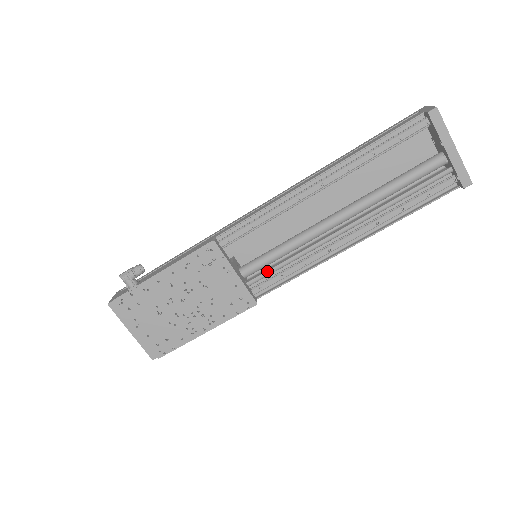
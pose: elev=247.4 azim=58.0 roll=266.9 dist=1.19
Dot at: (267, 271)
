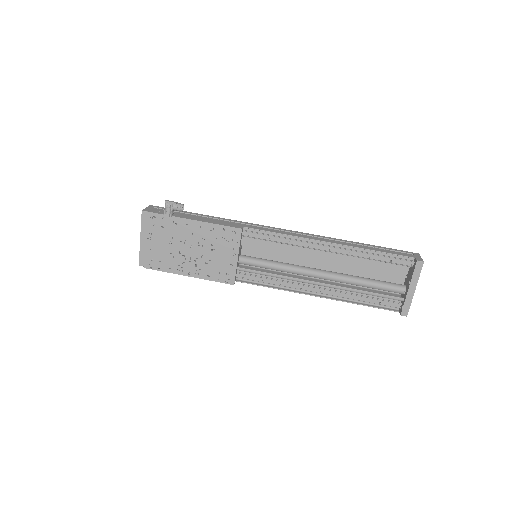
Dot at: (256, 270)
